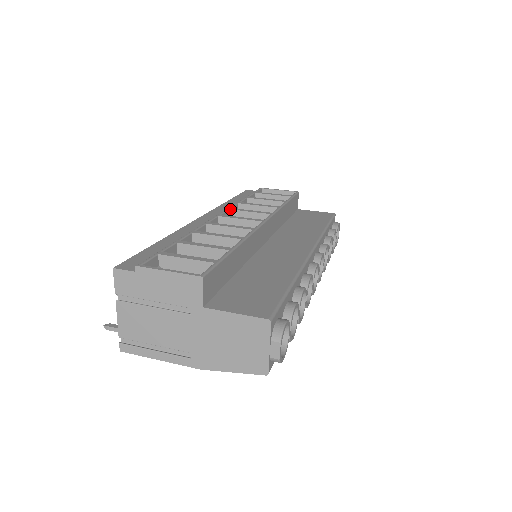
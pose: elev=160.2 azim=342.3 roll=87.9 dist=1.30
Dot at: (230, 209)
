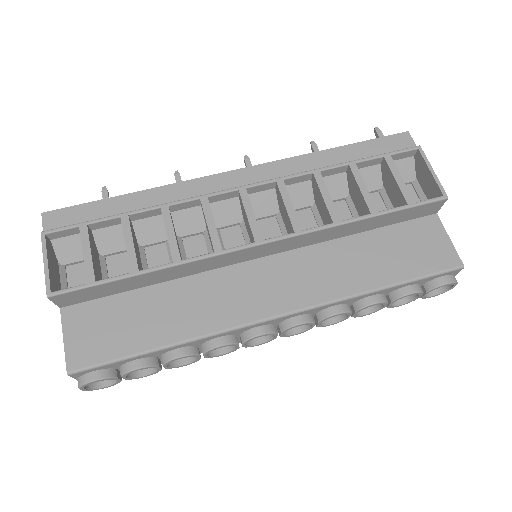
Dot at: (277, 182)
